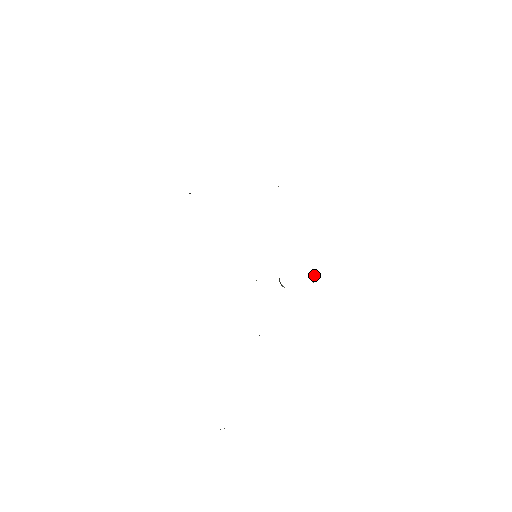
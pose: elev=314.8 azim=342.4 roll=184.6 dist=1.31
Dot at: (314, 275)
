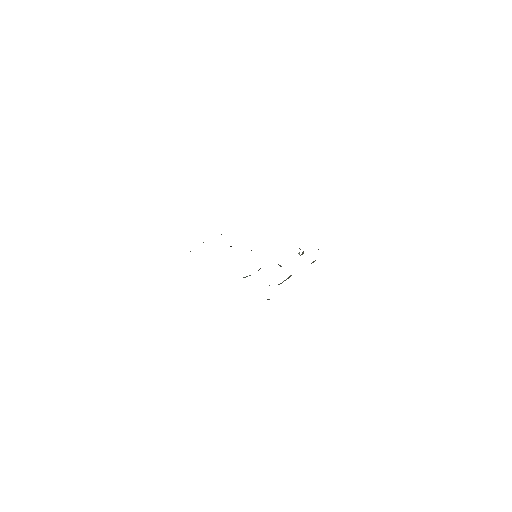
Dot at: occluded
